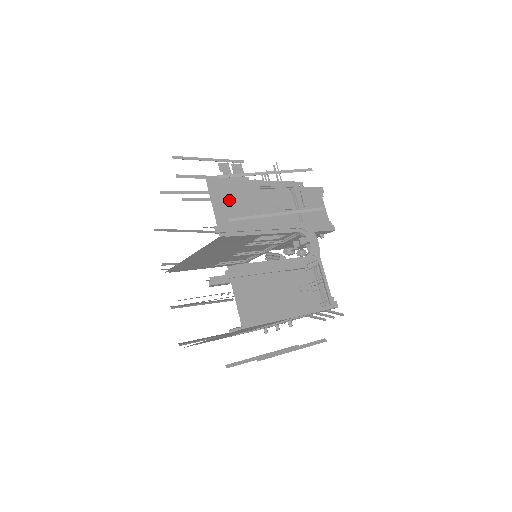
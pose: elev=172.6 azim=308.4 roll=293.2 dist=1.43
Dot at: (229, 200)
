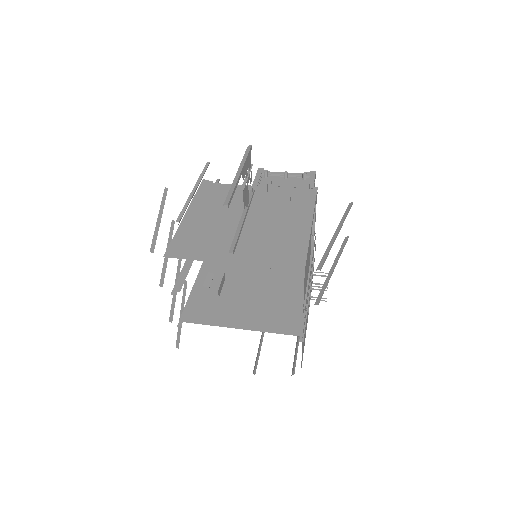
Dot at: (306, 273)
